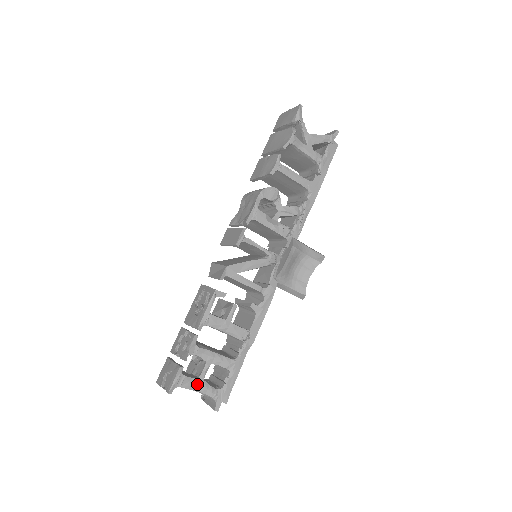
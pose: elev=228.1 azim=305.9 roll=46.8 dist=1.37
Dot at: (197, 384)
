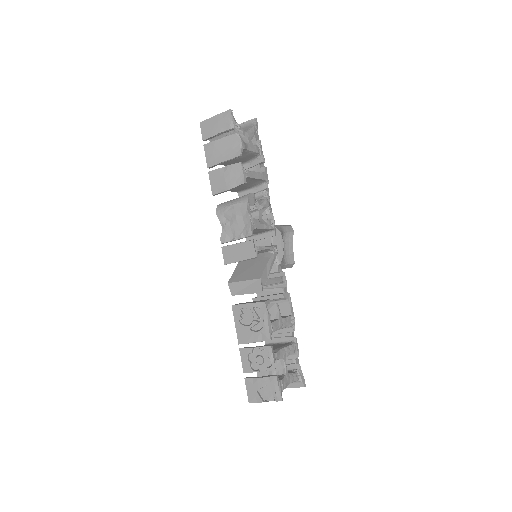
Dot at: (288, 379)
